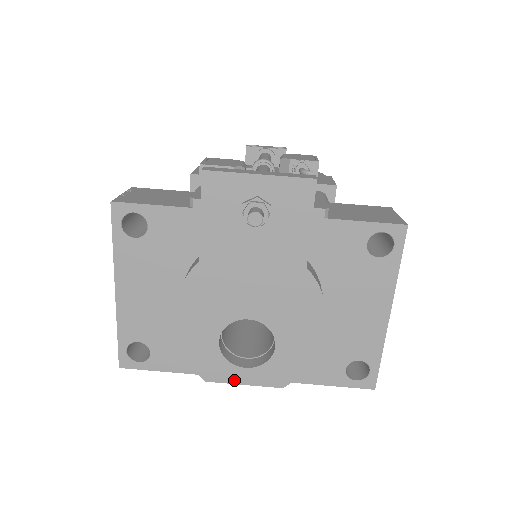
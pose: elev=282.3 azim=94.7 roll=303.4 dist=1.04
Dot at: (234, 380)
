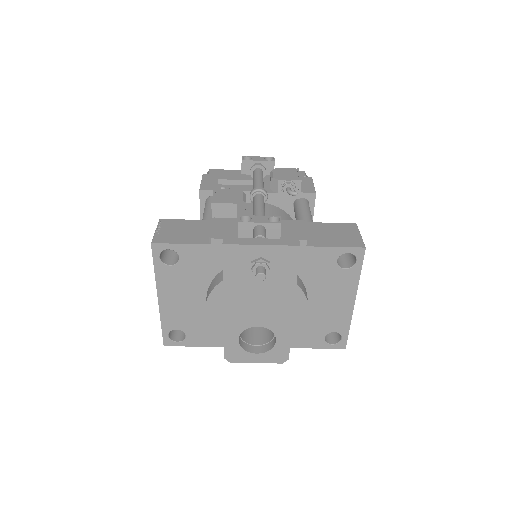
Dot at: (250, 361)
